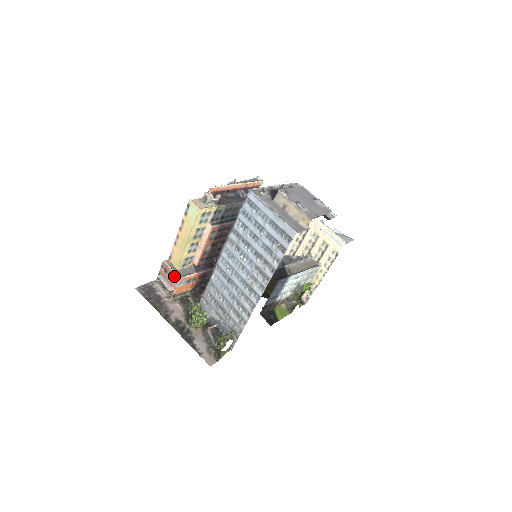
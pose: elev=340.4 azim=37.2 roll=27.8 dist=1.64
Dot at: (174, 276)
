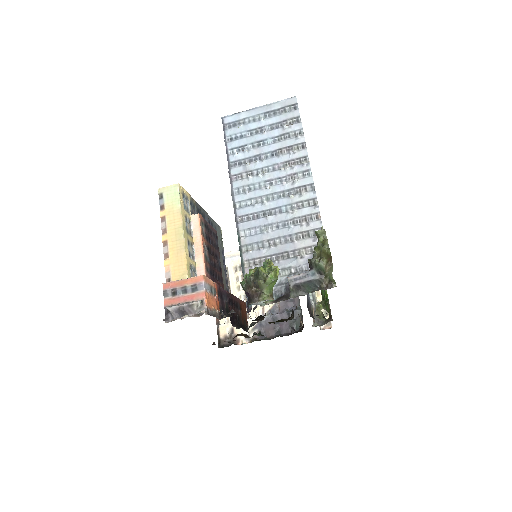
Dot at: (192, 281)
